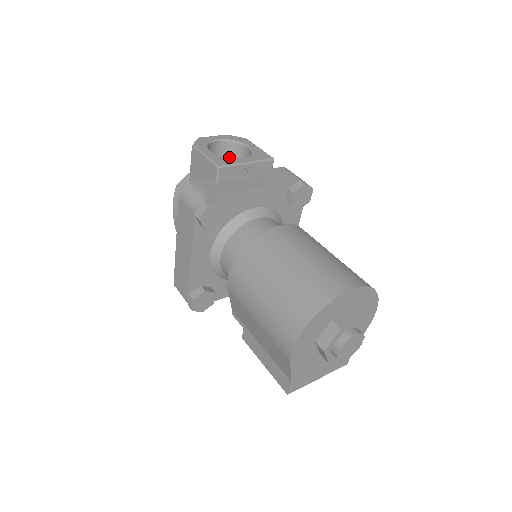
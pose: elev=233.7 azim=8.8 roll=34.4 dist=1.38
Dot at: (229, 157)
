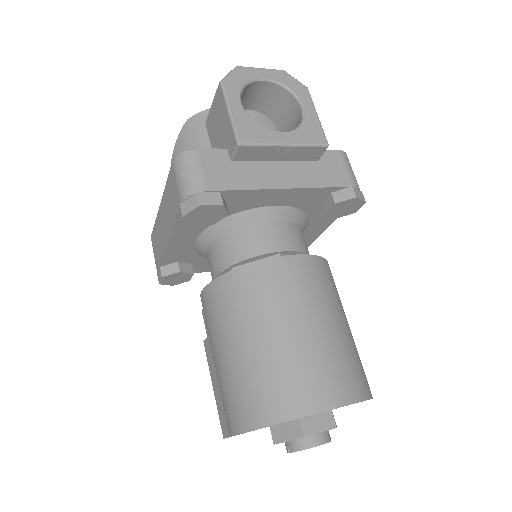
Dot at: (273, 105)
